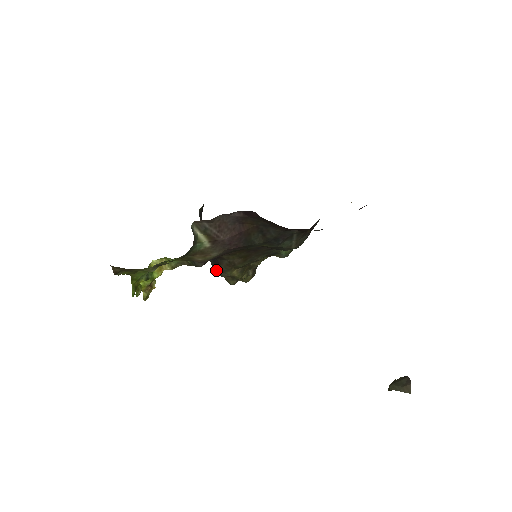
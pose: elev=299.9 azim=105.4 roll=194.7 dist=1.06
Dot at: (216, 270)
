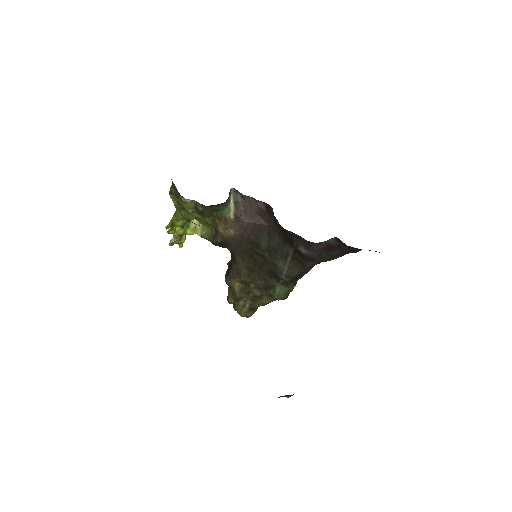
Dot at: (226, 276)
